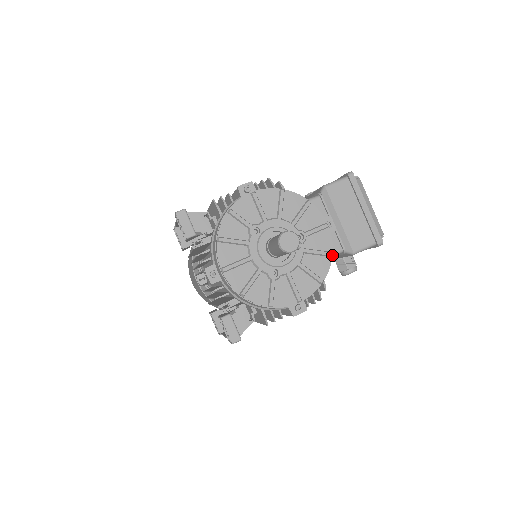
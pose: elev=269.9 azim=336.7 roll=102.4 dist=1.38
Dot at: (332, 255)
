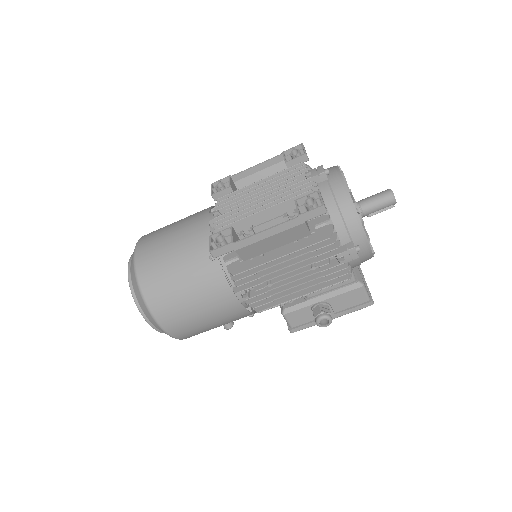
Dot at: (373, 255)
